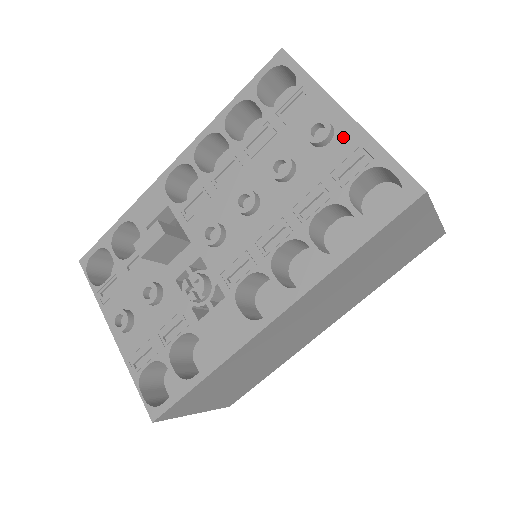
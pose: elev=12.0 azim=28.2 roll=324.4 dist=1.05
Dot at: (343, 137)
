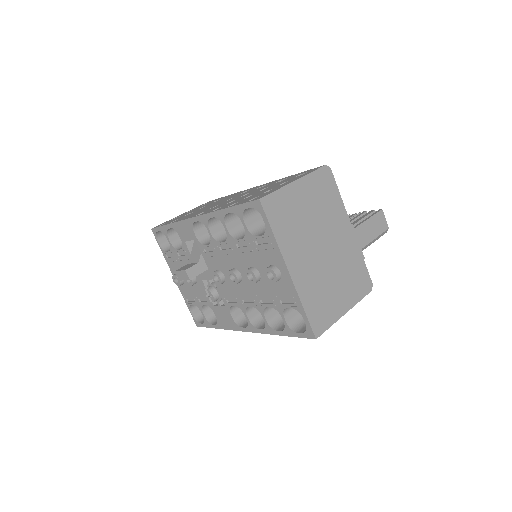
Dot at: (285, 284)
